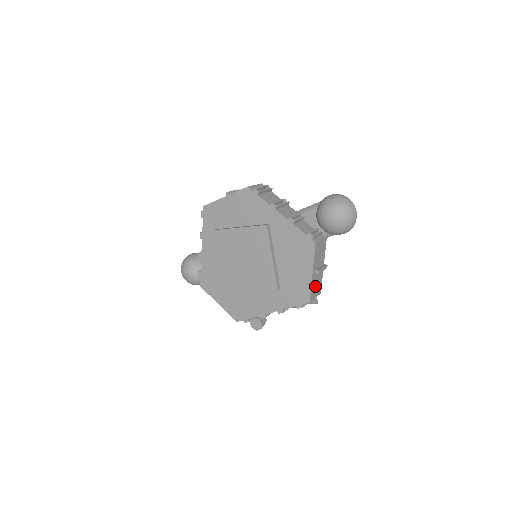
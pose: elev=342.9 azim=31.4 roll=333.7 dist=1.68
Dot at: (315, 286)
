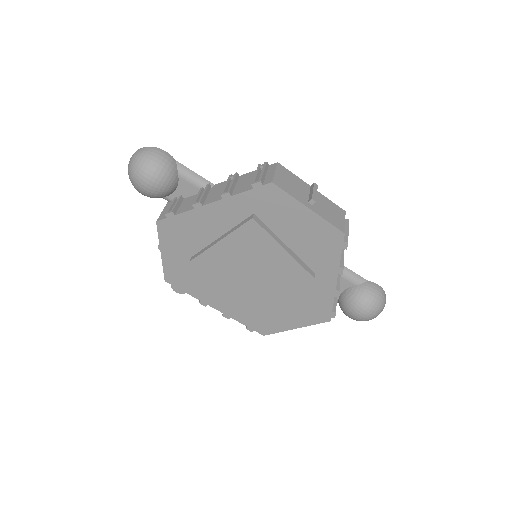
Dot at: occluded
